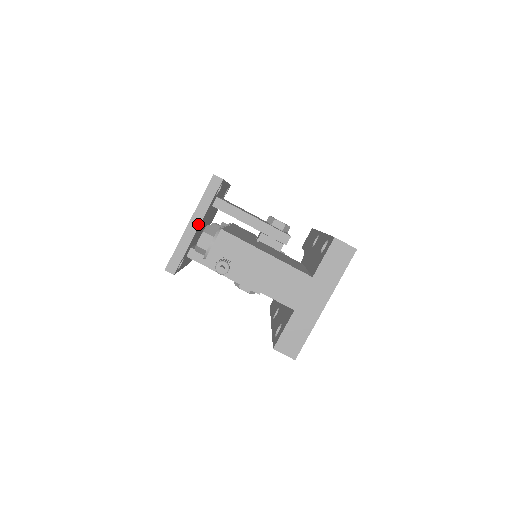
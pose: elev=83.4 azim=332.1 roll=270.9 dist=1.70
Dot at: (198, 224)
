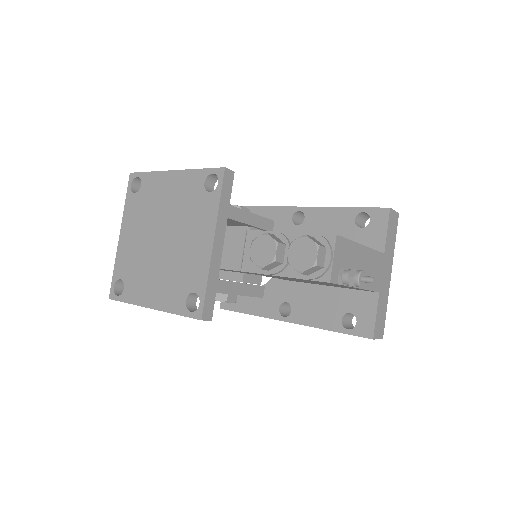
Dot at: (222, 241)
